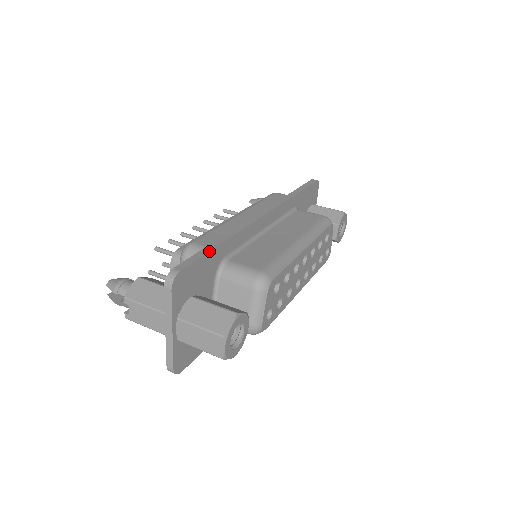
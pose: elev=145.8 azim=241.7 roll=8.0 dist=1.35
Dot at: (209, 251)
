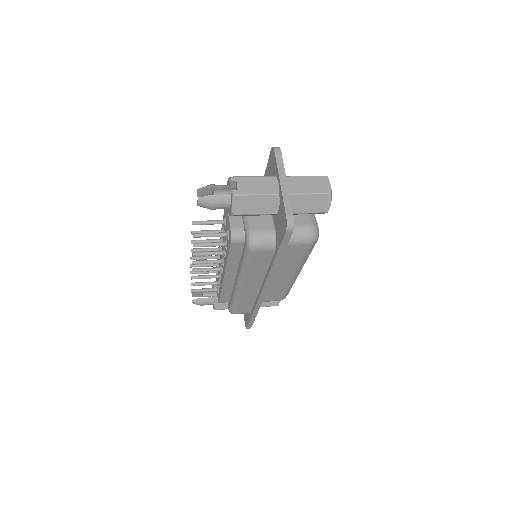
Dot at: occluded
